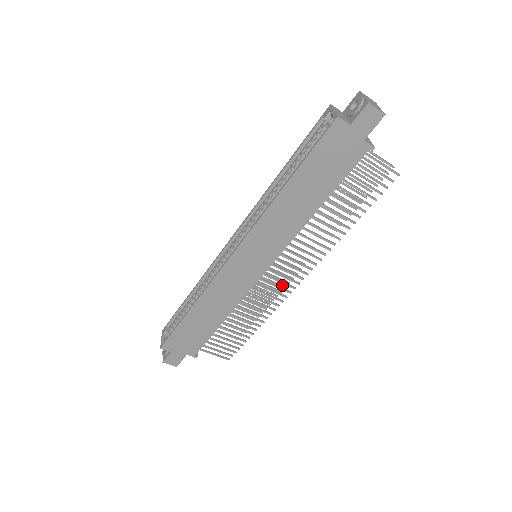
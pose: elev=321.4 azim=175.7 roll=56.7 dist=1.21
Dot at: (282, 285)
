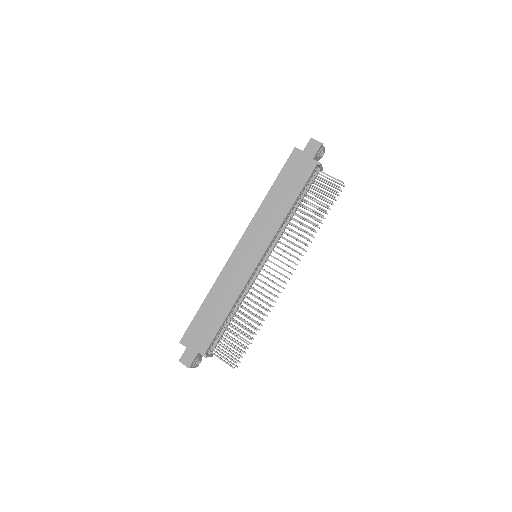
Dot at: (279, 291)
